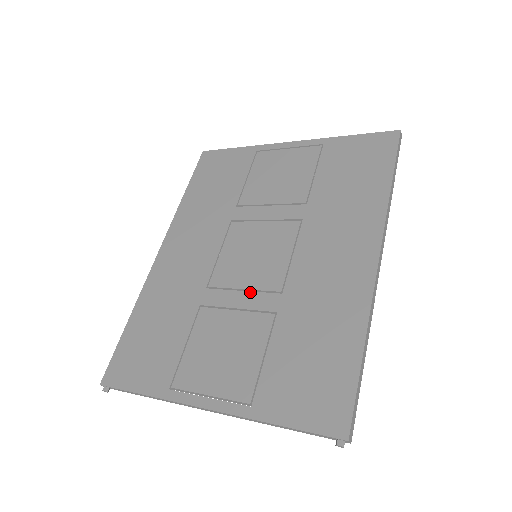
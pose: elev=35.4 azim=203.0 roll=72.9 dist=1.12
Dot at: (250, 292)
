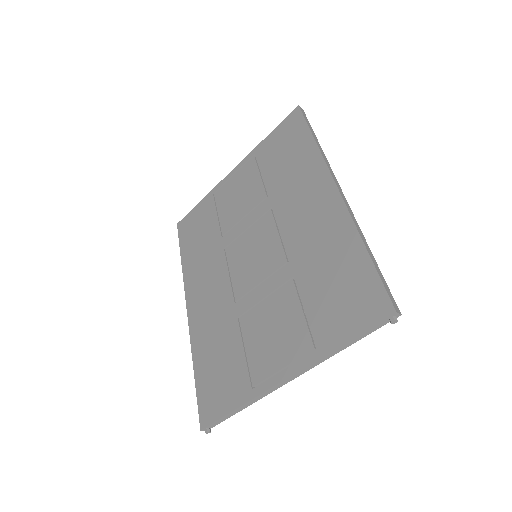
Dot at: (266, 280)
